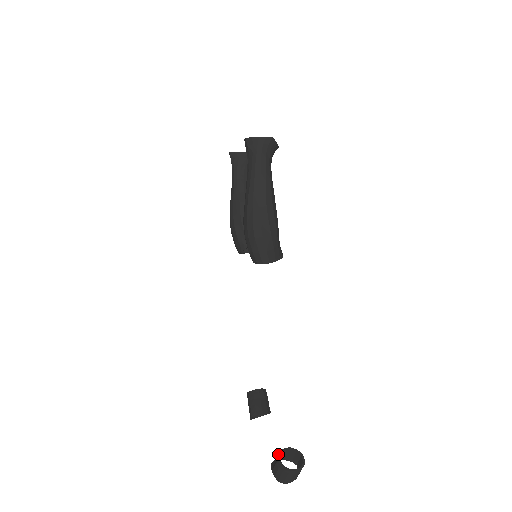
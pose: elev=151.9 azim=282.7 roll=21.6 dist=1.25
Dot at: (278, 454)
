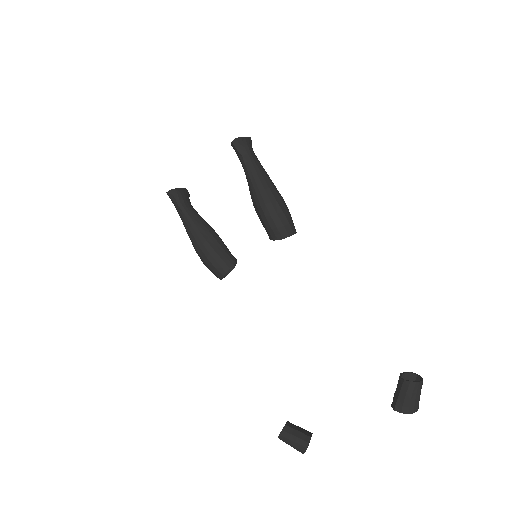
Dot at: (403, 380)
